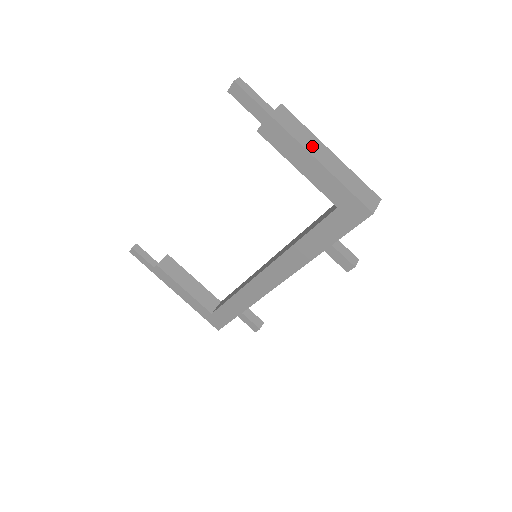
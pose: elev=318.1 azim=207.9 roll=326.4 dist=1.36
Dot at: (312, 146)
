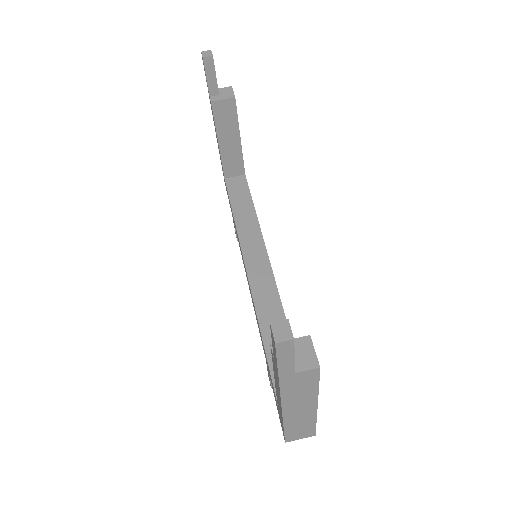
Dot at: (296, 403)
